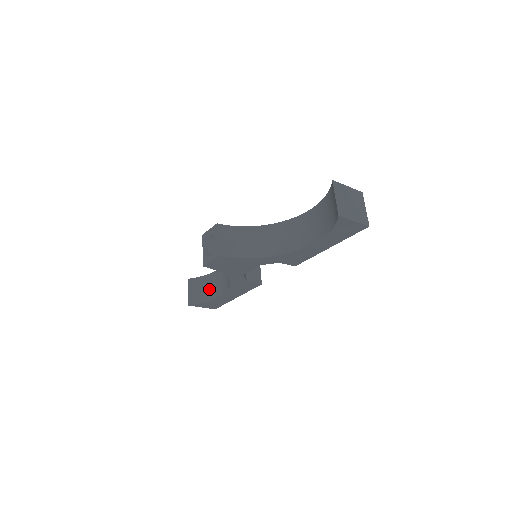
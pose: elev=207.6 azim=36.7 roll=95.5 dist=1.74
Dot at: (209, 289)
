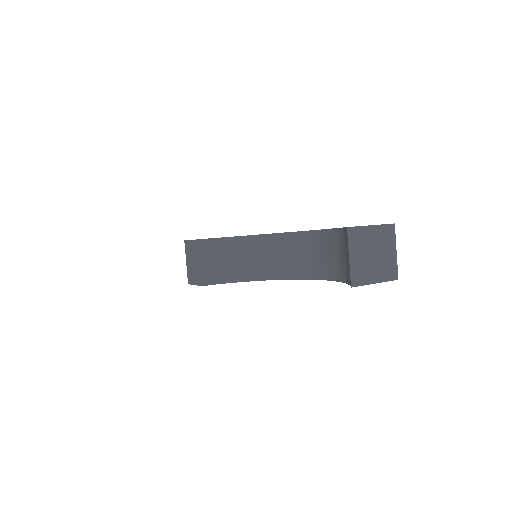
Dot at: occluded
